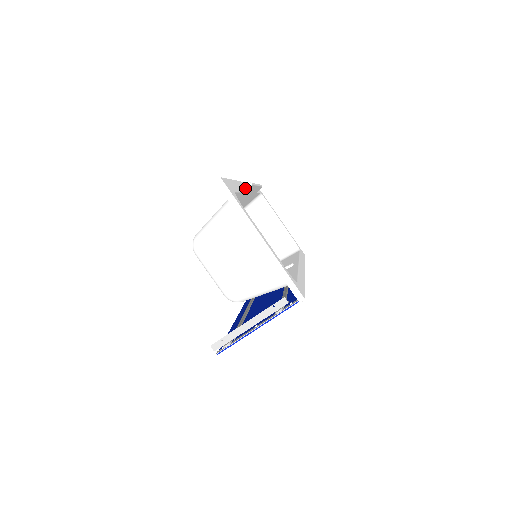
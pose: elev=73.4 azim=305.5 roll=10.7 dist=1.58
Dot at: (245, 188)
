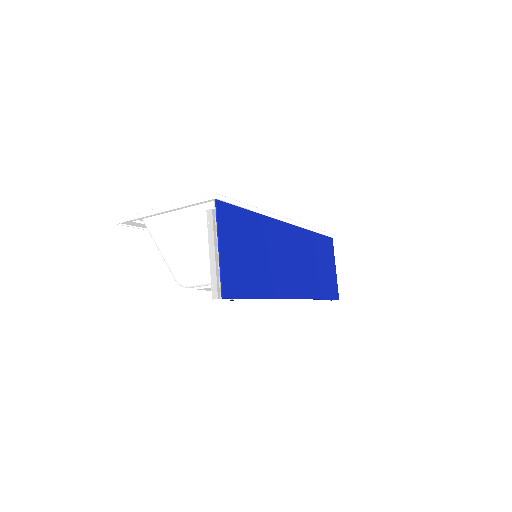
Dot at: occluded
